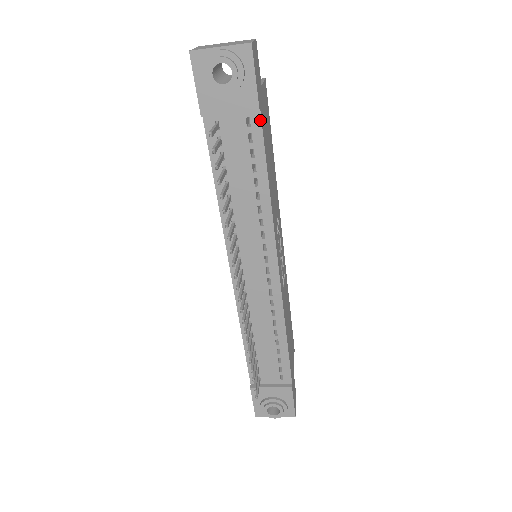
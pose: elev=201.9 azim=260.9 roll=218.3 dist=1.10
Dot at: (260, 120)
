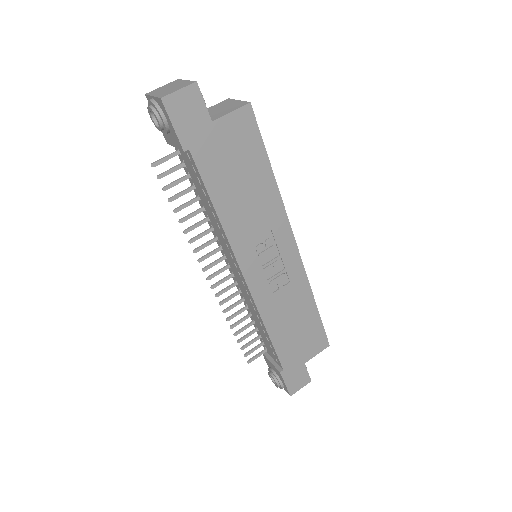
Dot at: (192, 158)
